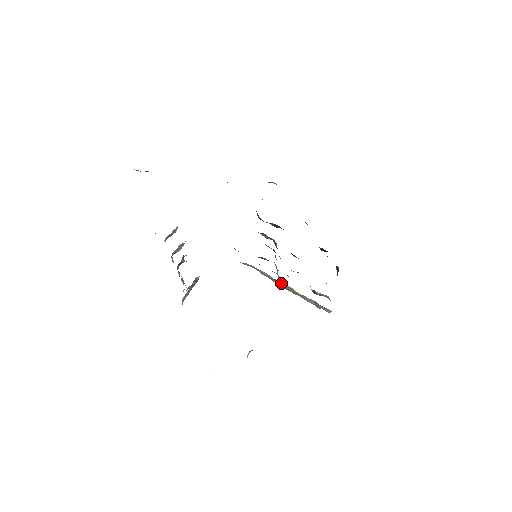
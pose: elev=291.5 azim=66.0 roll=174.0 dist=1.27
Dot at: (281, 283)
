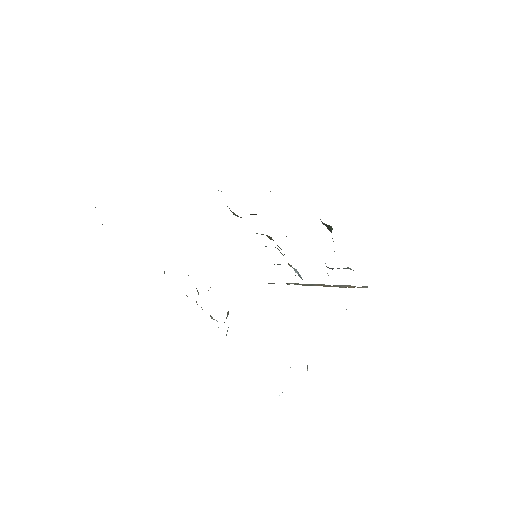
Dot at: occluded
